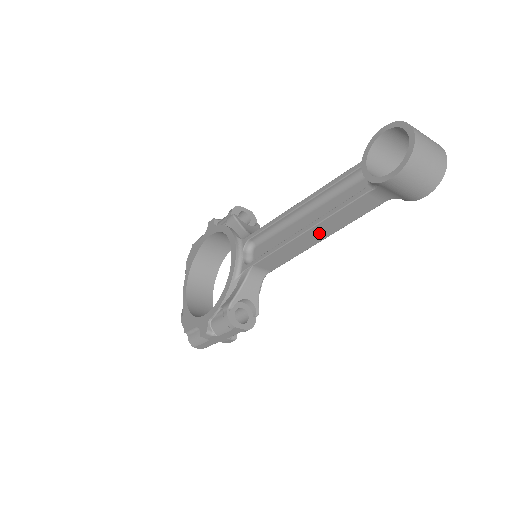
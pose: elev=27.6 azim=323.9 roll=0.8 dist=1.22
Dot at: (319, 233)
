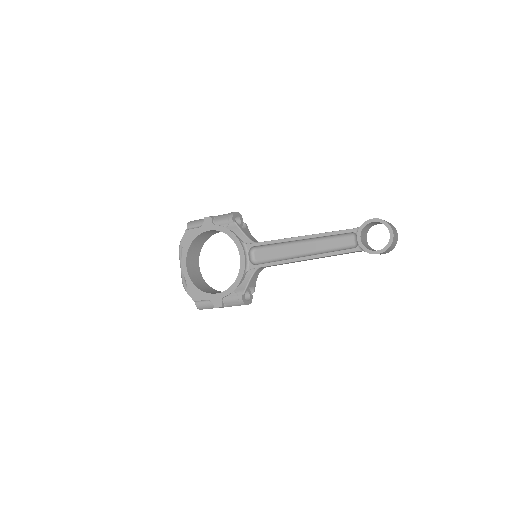
Dot at: occluded
